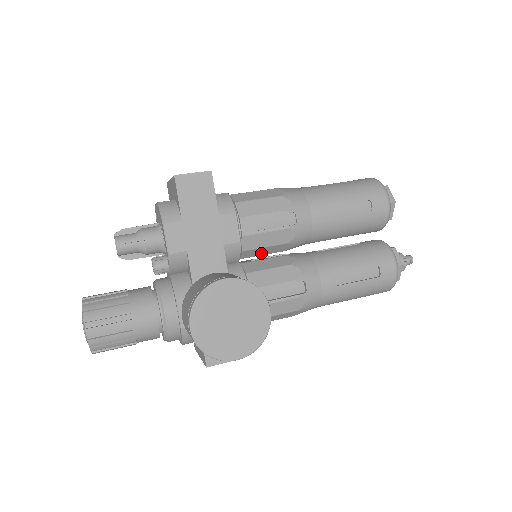
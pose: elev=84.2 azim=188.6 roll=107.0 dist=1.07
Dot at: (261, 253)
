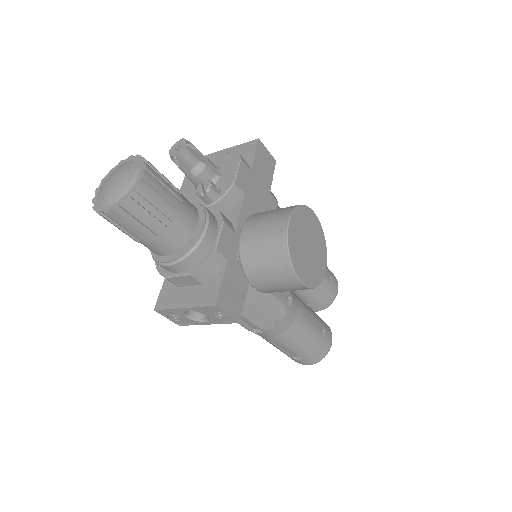
Dot at: occluded
